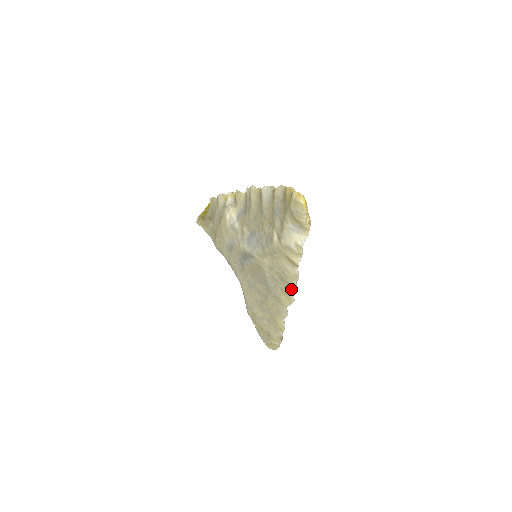
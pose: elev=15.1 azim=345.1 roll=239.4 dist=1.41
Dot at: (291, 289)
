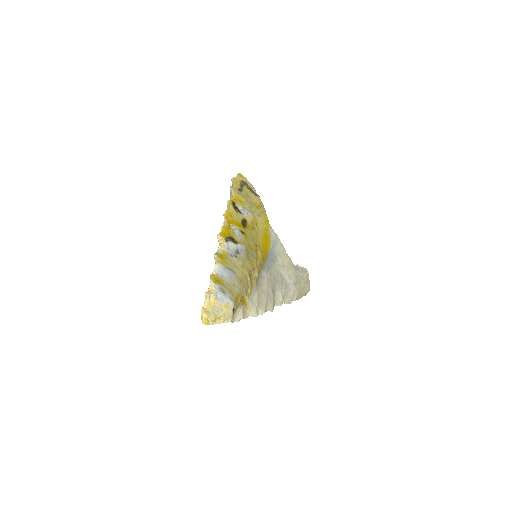
Dot at: occluded
